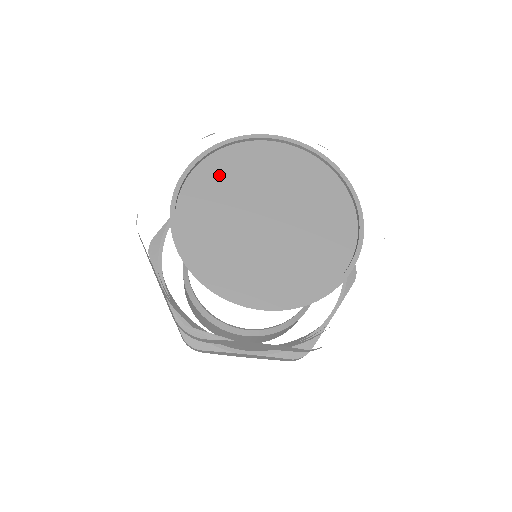
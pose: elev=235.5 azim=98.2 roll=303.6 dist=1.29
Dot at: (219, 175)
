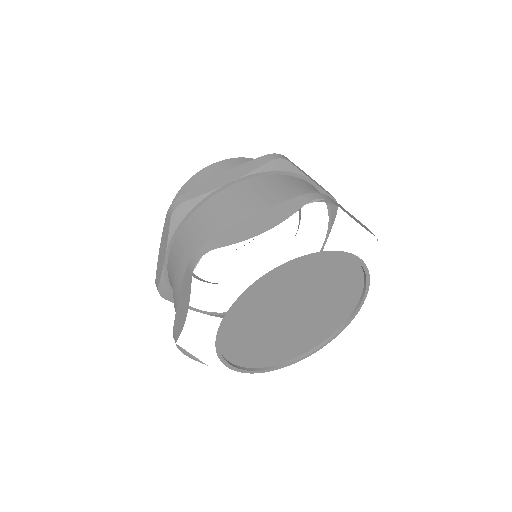
Dot at: (292, 276)
